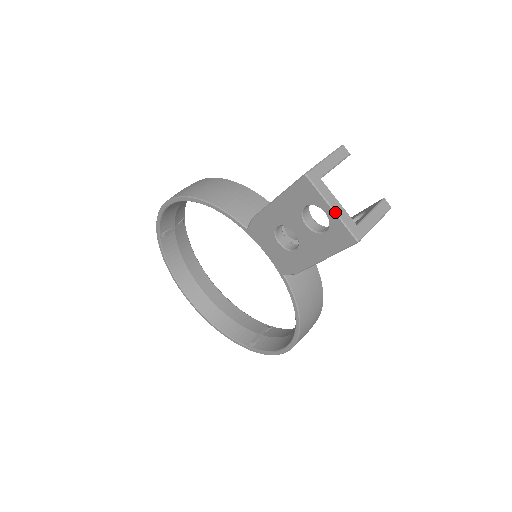
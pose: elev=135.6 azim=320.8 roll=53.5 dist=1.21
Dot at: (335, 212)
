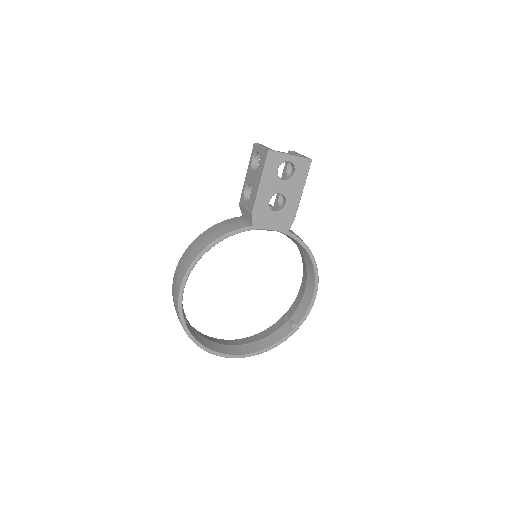
Dot at: (293, 156)
